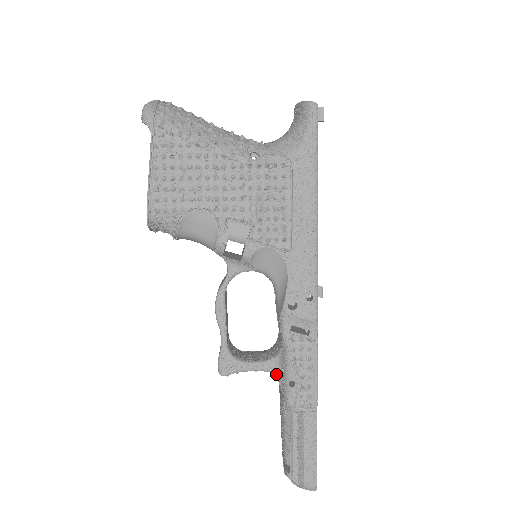
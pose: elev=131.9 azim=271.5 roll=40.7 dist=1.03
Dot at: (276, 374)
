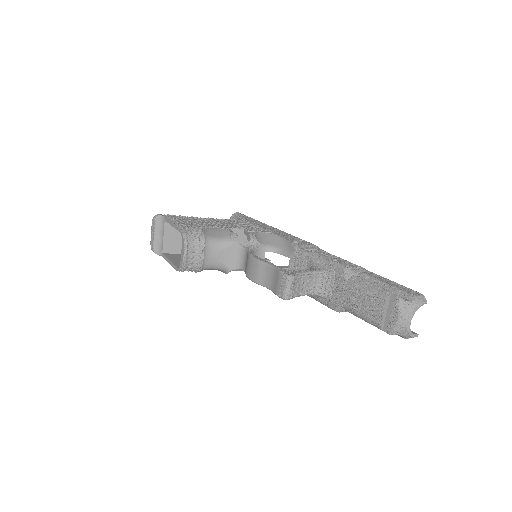
Dot at: (323, 271)
